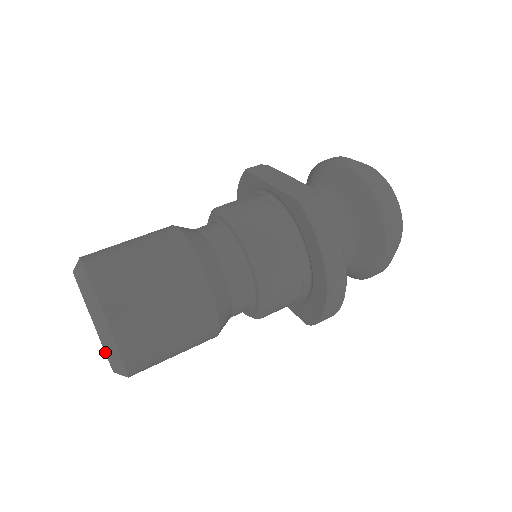
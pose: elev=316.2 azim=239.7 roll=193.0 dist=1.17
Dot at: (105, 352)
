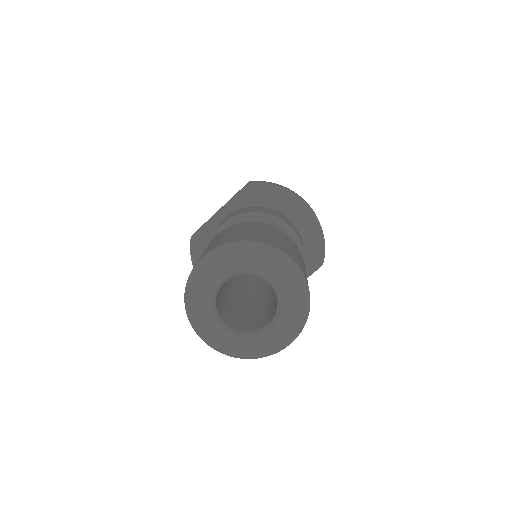
Dot at: (285, 270)
